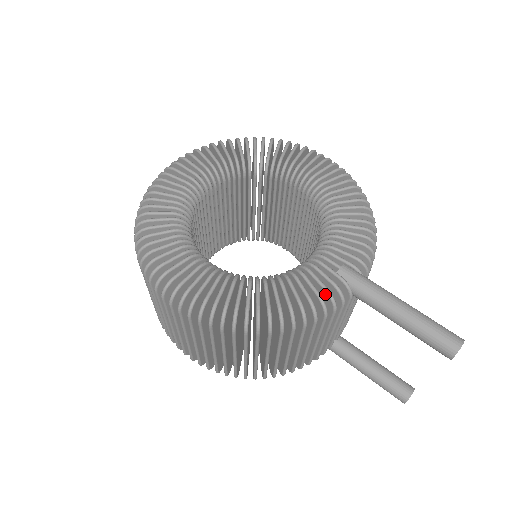
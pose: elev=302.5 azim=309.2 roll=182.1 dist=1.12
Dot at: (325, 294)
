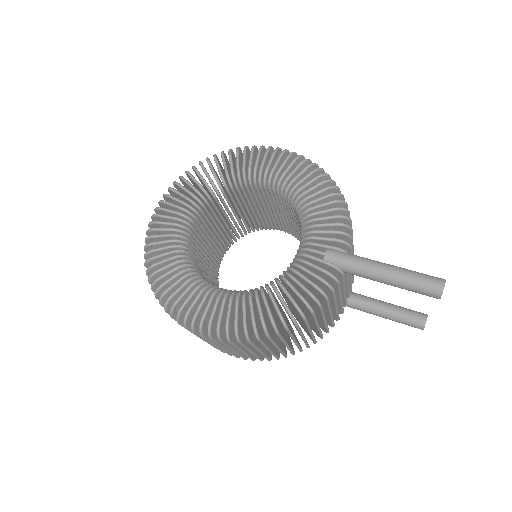
Dot at: (320, 282)
